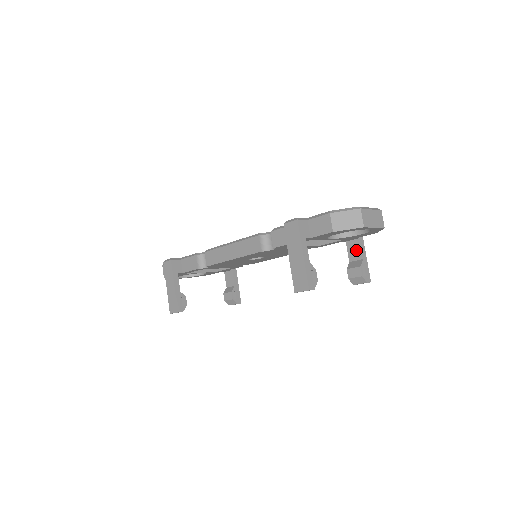
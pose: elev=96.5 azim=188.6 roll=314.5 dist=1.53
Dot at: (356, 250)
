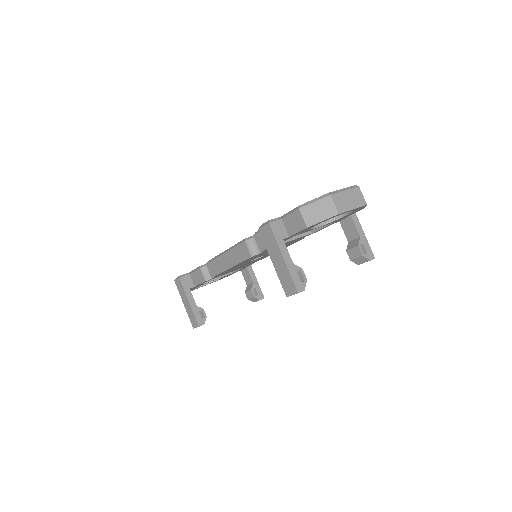
Dot at: (351, 228)
